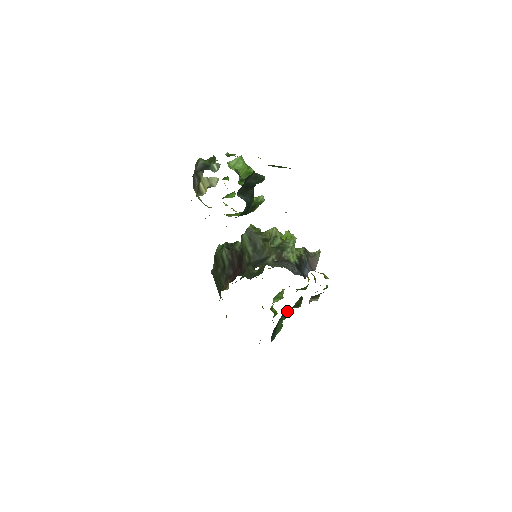
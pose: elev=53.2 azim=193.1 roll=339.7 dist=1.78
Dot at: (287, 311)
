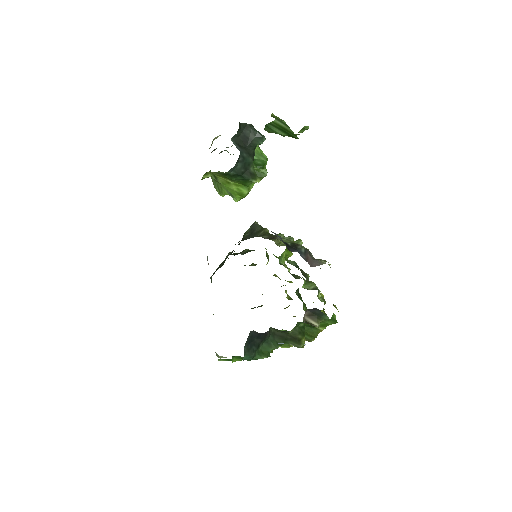
Dot at: (281, 340)
